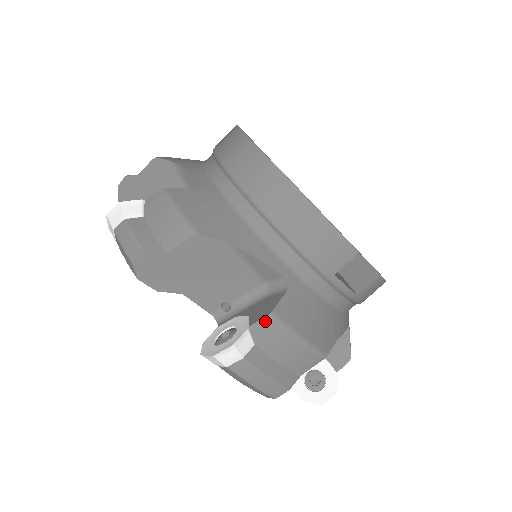
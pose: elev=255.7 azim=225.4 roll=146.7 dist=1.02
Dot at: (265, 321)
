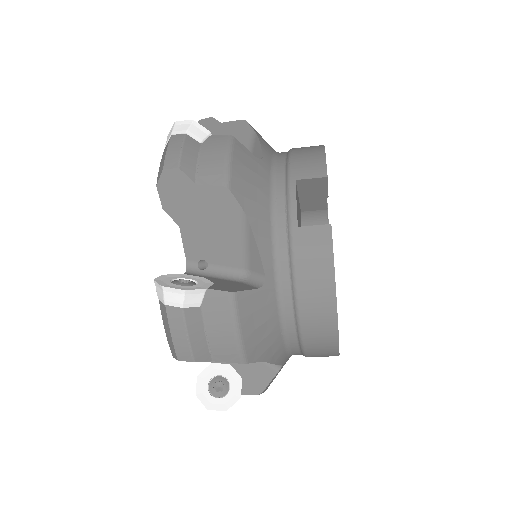
Dot at: occluded
